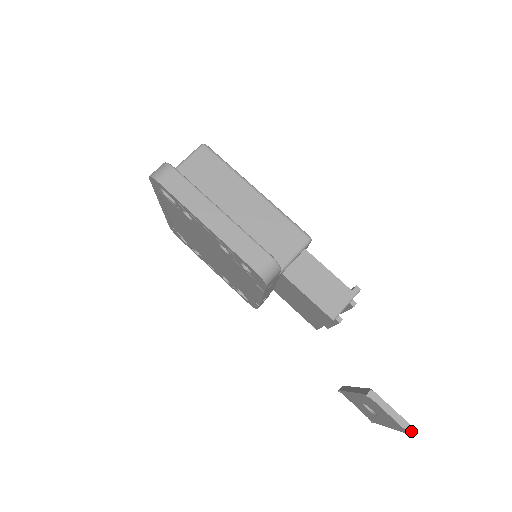
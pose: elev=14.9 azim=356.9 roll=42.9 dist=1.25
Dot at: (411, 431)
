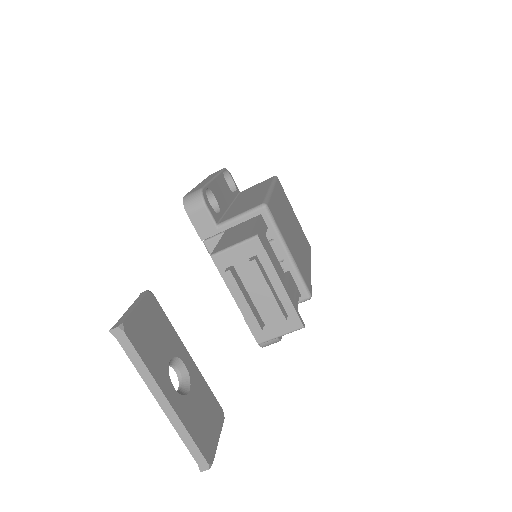
Dot at: (116, 326)
